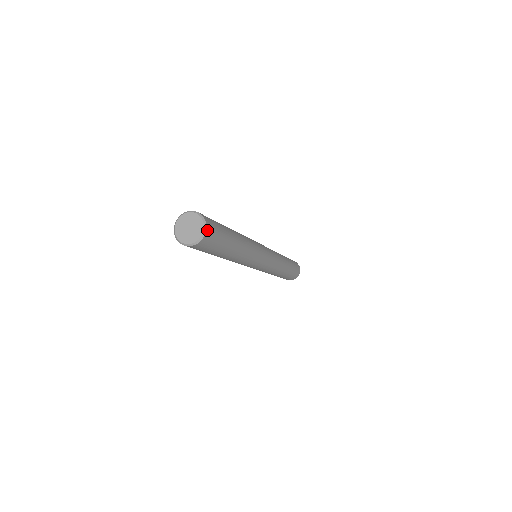
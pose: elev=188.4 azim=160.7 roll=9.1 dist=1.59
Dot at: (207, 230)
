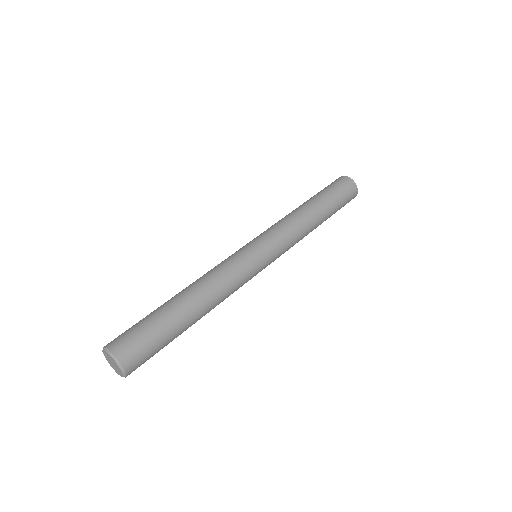
Dot at: occluded
